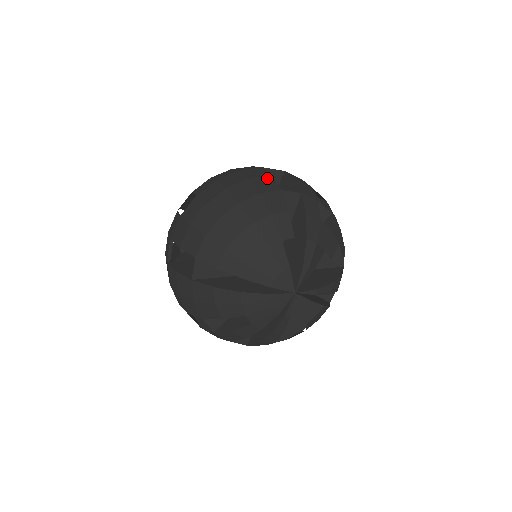
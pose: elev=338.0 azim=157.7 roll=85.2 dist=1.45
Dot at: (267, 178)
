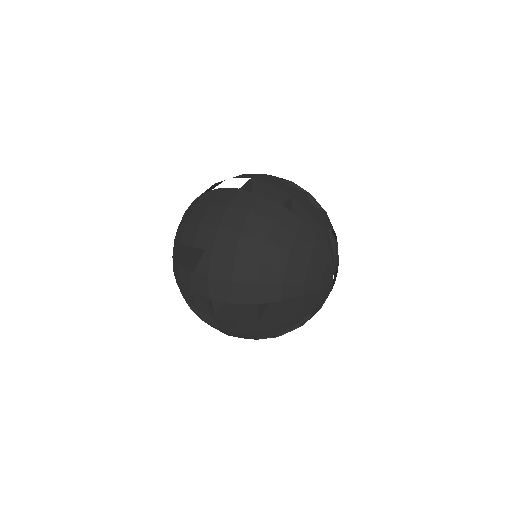
Dot at: (261, 201)
